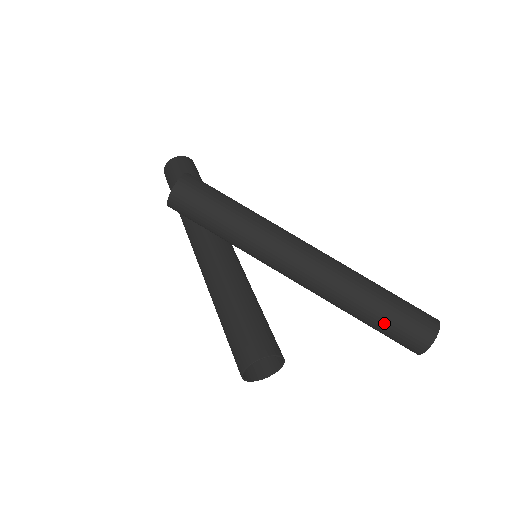
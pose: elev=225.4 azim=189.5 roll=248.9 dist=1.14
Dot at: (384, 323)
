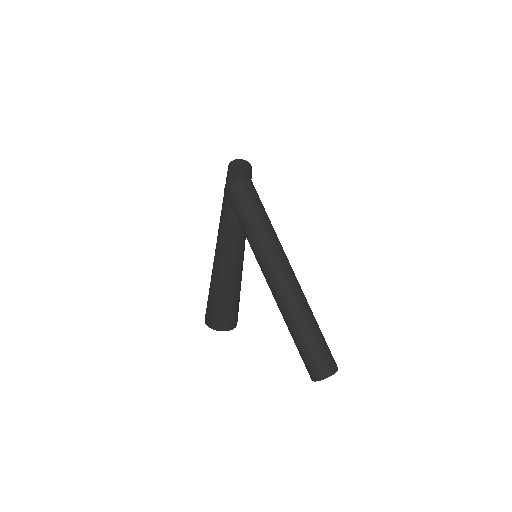
Dot at: (306, 347)
